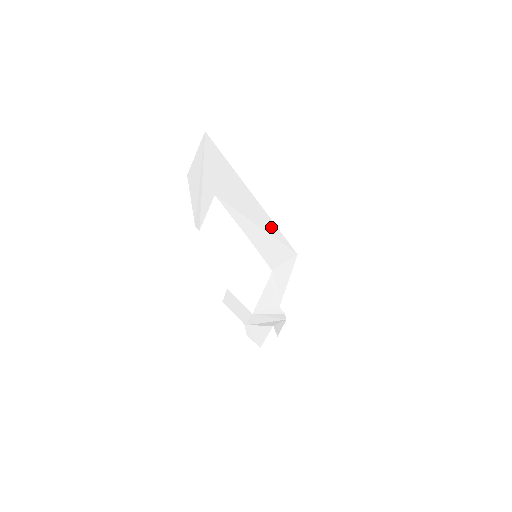
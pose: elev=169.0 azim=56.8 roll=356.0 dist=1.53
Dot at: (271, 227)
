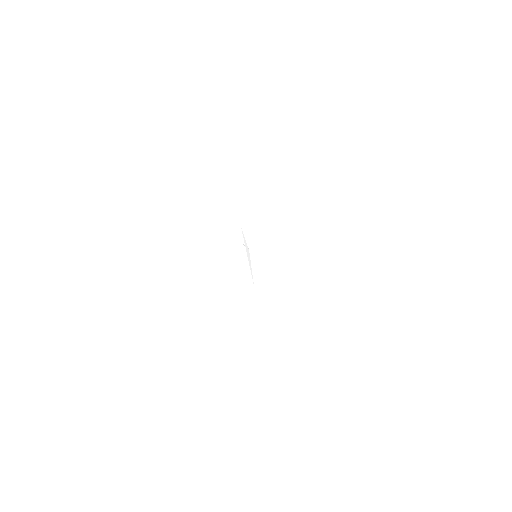
Dot at: occluded
